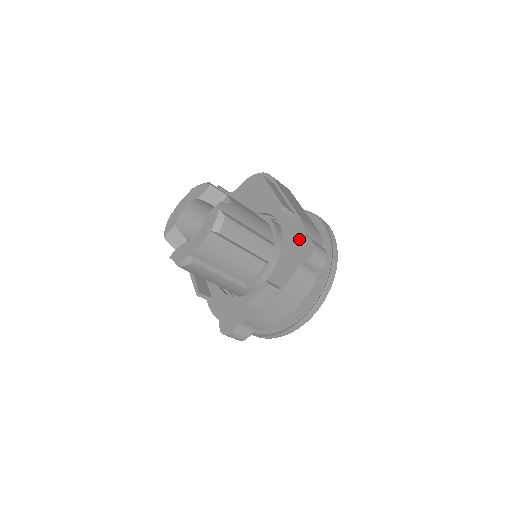
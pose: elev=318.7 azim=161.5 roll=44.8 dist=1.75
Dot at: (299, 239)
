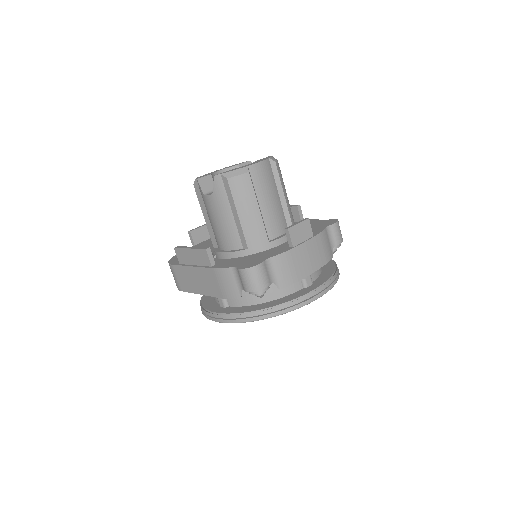
Dot at: (318, 222)
